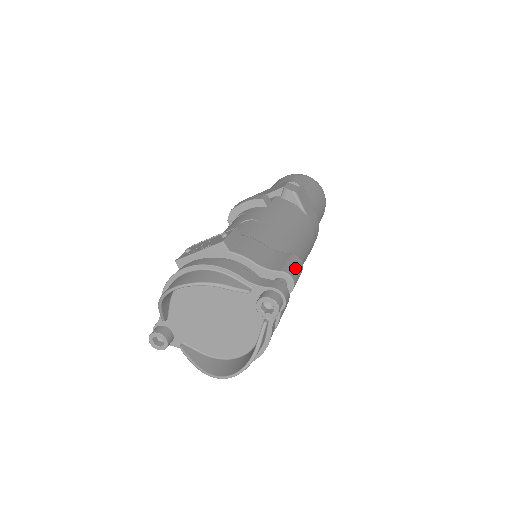
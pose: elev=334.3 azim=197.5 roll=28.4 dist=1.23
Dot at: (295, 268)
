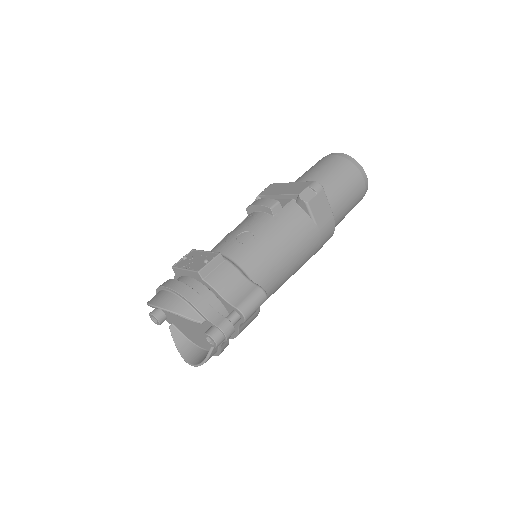
Dot at: (252, 304)
